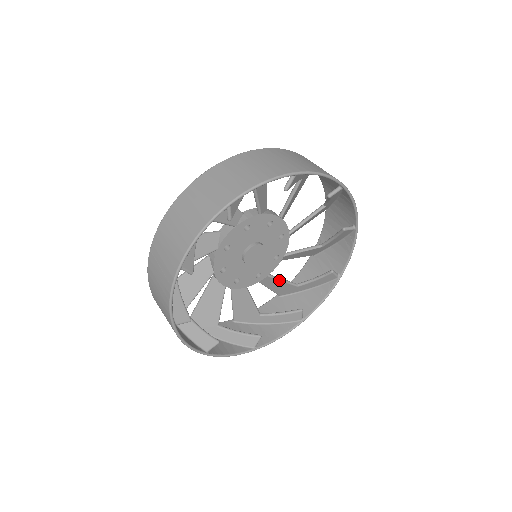
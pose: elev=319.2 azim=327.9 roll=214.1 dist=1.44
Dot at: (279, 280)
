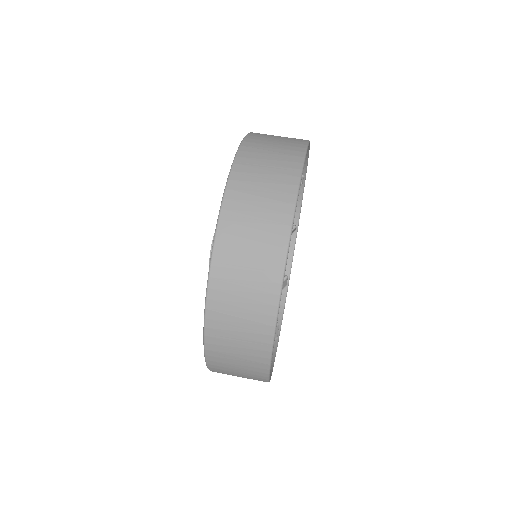
Dot at: occluded
